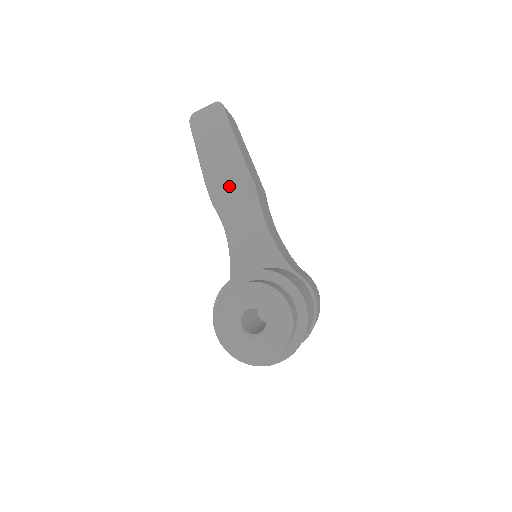
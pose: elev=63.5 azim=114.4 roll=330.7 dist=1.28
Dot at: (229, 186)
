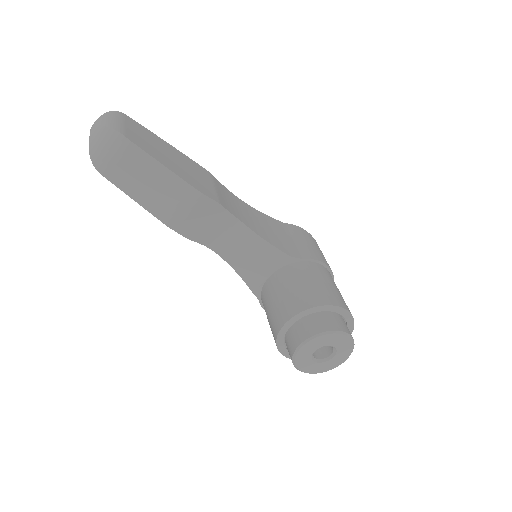
Dot at: (195, 218)
